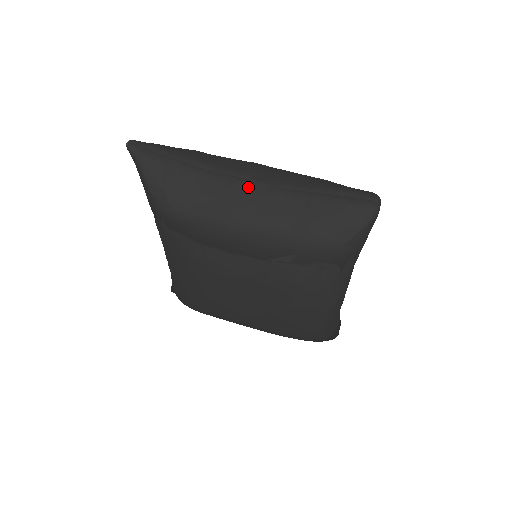
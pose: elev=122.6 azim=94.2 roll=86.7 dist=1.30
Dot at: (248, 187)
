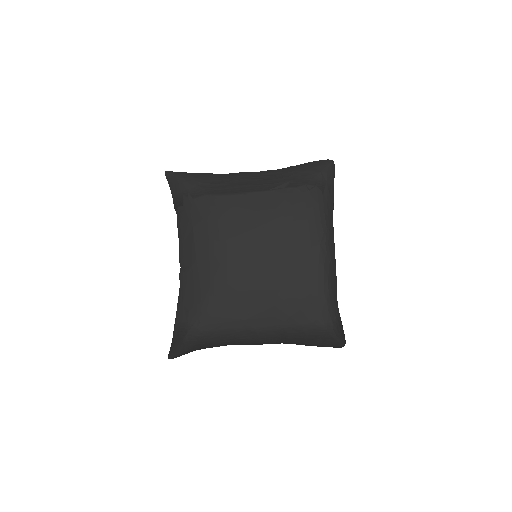
Dot at: occluded
